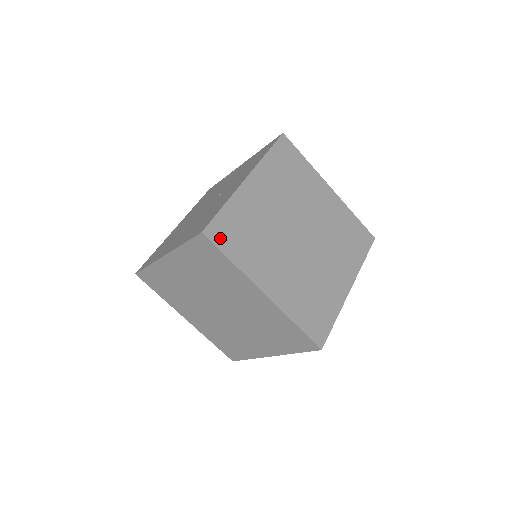
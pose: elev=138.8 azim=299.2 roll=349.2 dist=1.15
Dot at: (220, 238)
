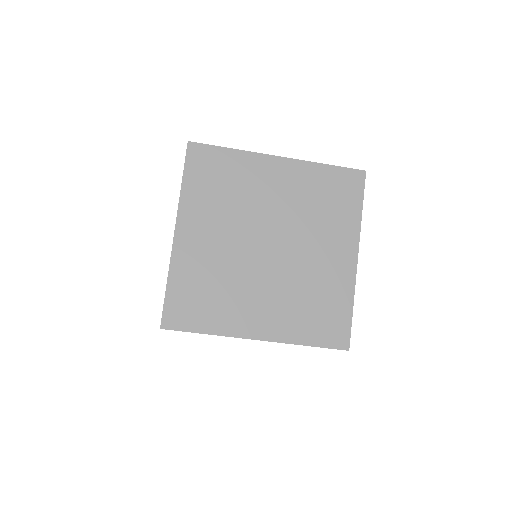
Dot at: (181, 320)
